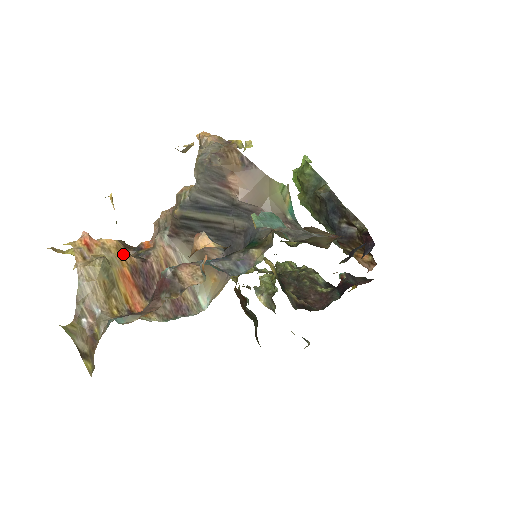
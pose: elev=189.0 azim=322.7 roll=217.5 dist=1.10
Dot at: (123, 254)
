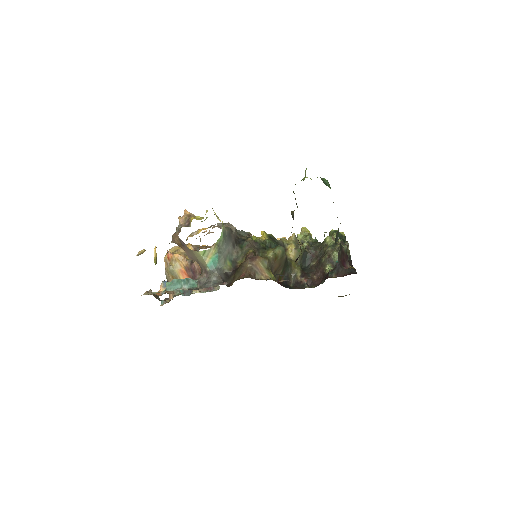
Dot at: (182, 261)
